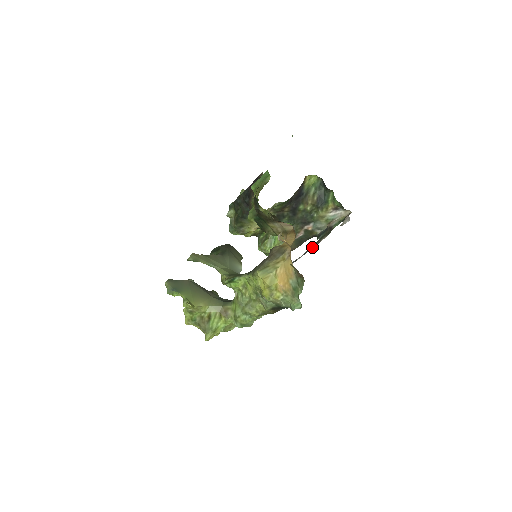
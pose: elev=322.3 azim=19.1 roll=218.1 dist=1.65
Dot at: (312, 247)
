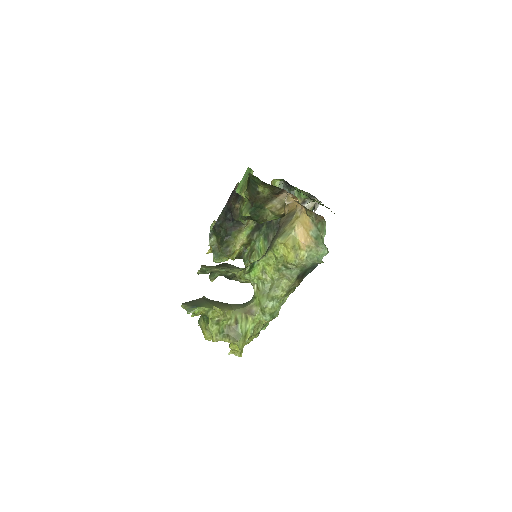
Dot at: occluded
